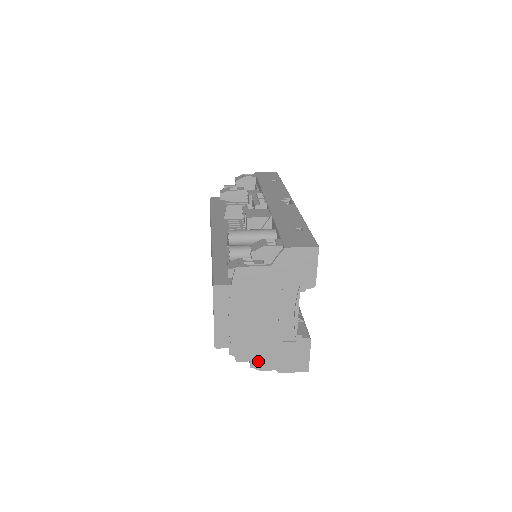
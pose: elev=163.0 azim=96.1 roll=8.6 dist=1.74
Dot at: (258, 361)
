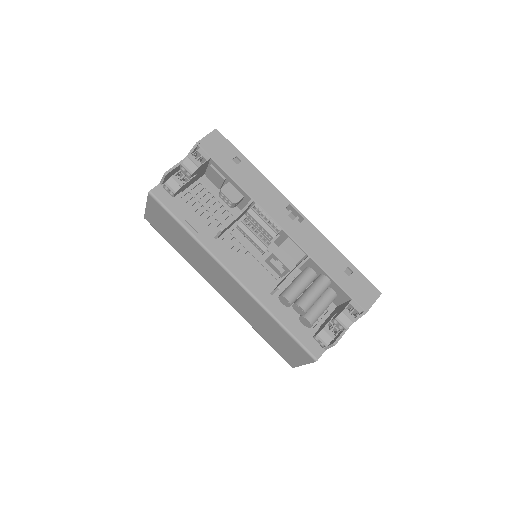
Dot at: occluded
